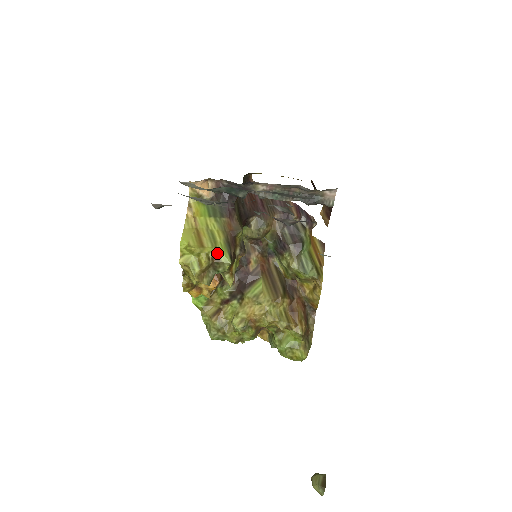
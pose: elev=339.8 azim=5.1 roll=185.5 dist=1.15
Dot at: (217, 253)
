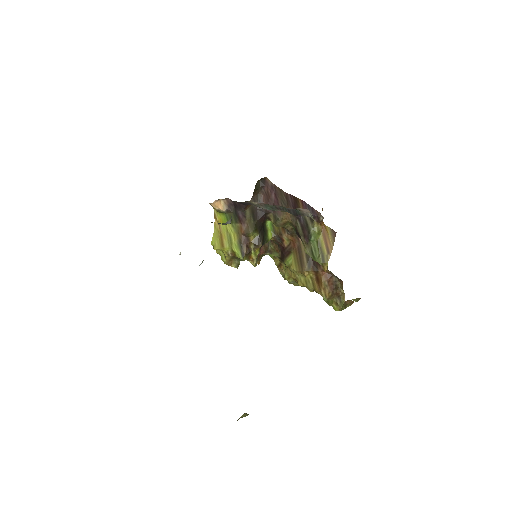
Dot at: (233, 251)
